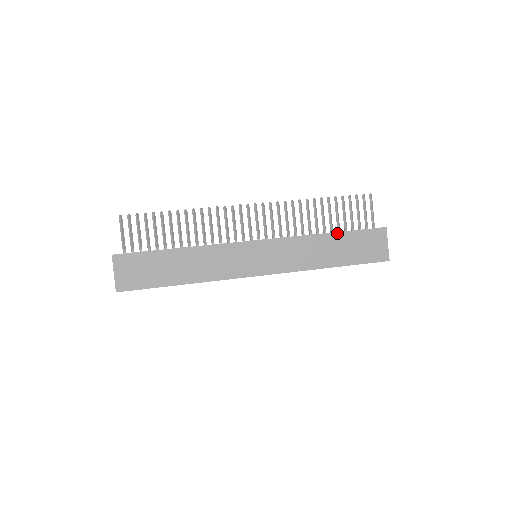
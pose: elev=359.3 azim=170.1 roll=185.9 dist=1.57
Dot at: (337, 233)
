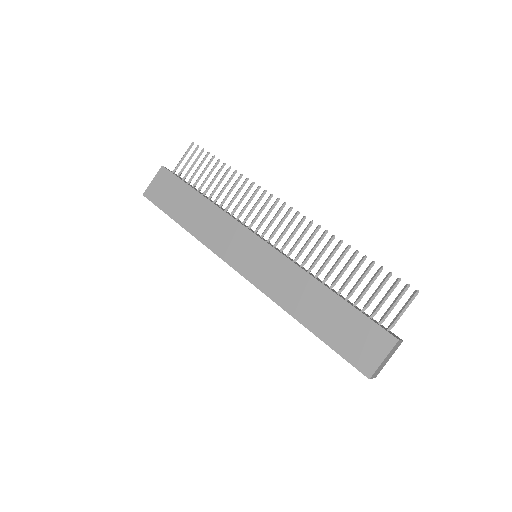
Dot at: (338, 296)
